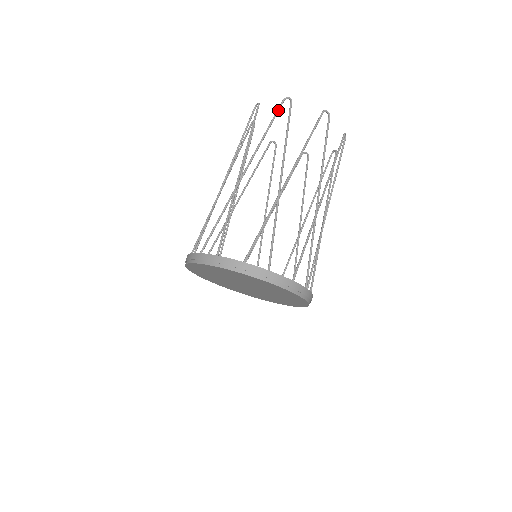
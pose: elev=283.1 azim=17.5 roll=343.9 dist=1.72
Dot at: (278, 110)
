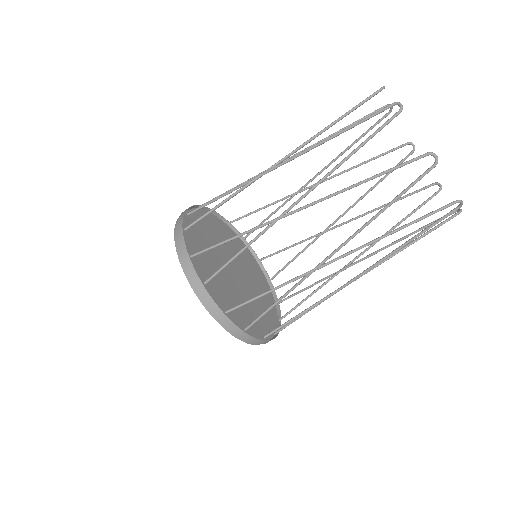
Dot at: (375, 113)
